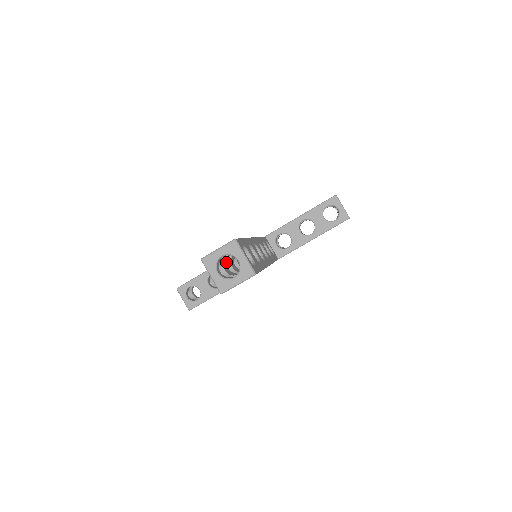
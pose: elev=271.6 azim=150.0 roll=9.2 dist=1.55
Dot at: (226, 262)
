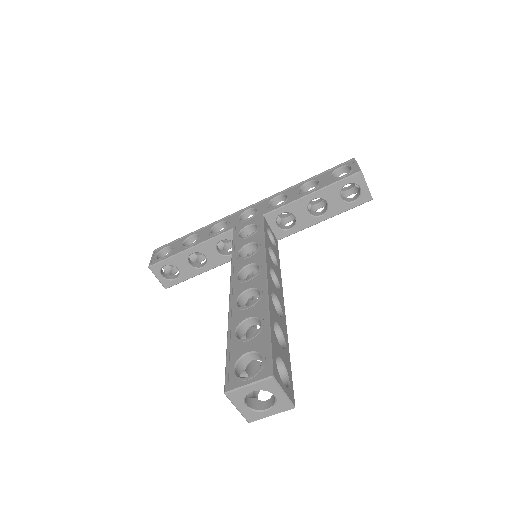
Dot at: occluded
